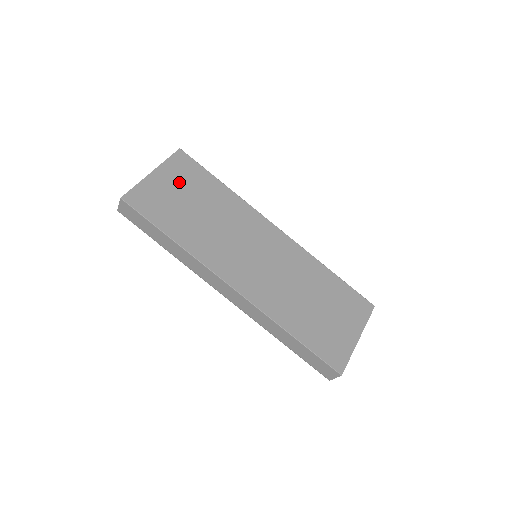
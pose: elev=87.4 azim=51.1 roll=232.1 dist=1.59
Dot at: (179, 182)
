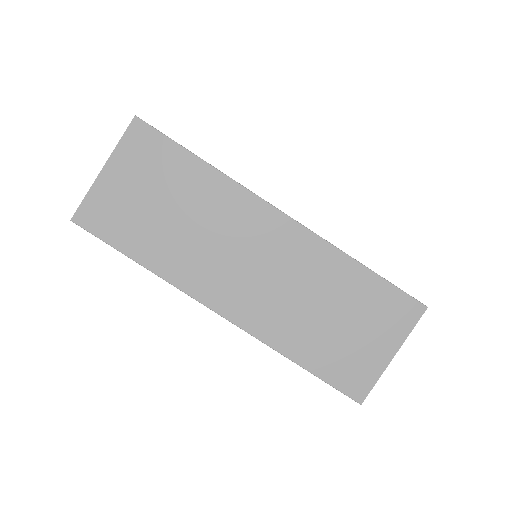
Dot at: (139, 175)
